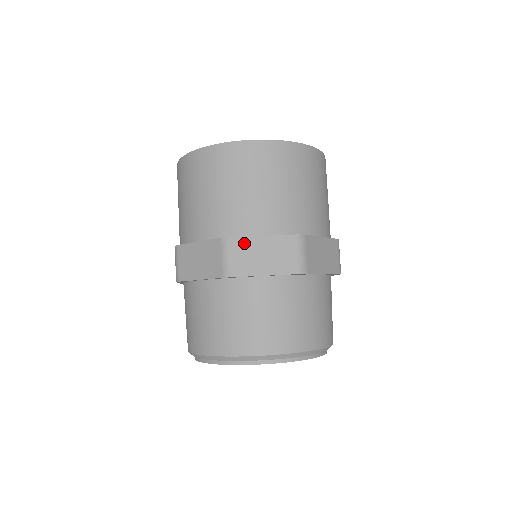
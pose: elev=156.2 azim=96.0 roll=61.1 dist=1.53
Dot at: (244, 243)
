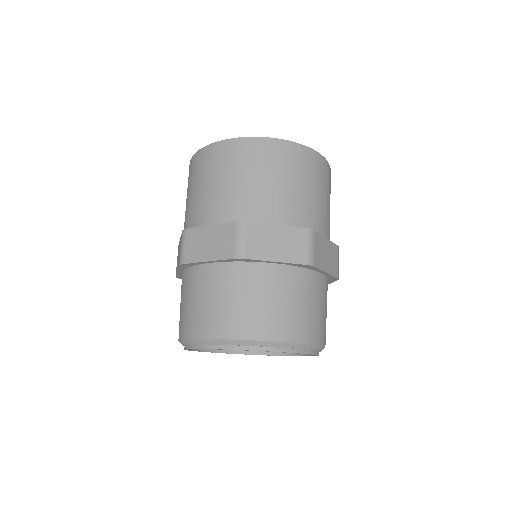
Dot at: (258, 228)
